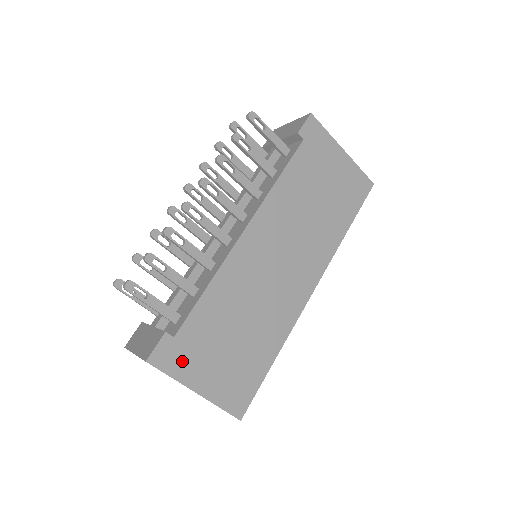
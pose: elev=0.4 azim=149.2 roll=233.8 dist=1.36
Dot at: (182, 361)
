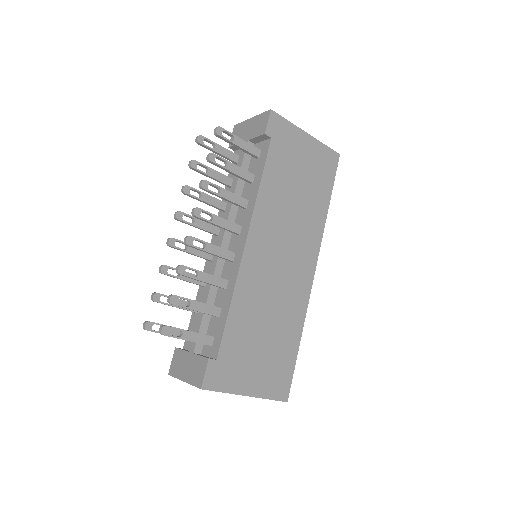
Dot at: (229, 376)
